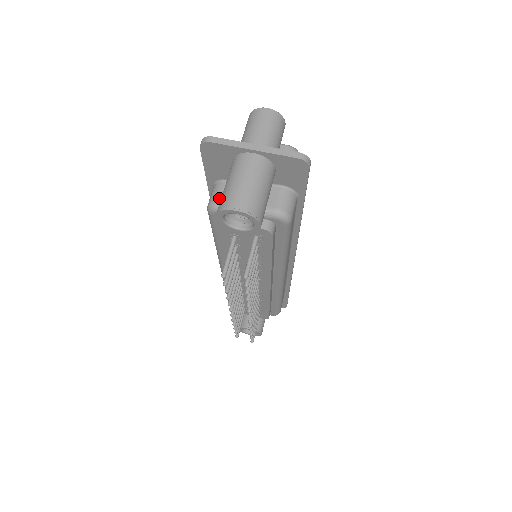
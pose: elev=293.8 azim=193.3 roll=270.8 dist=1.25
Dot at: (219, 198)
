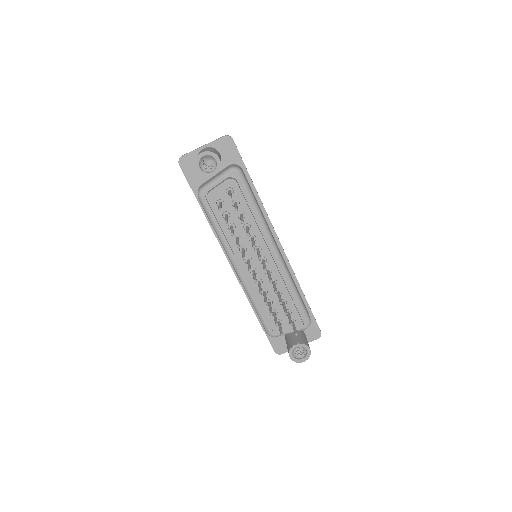
Dot at: (201, 187)
